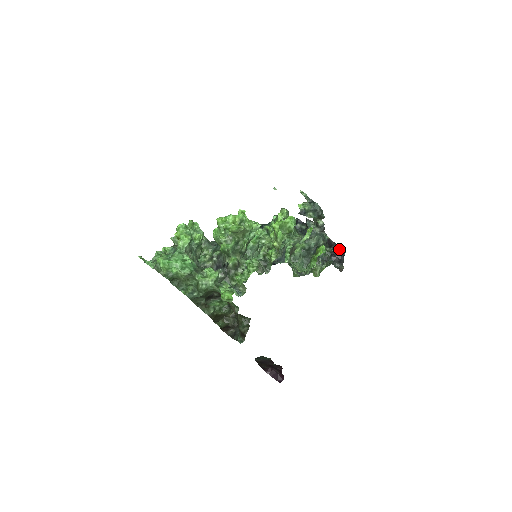
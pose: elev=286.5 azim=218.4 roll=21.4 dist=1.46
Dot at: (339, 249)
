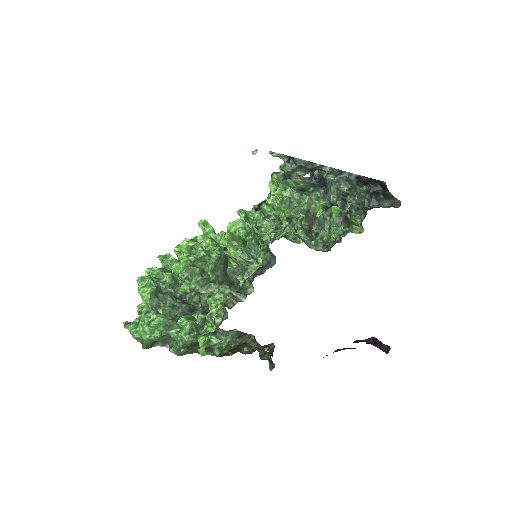
Dot at: (377, 183)
